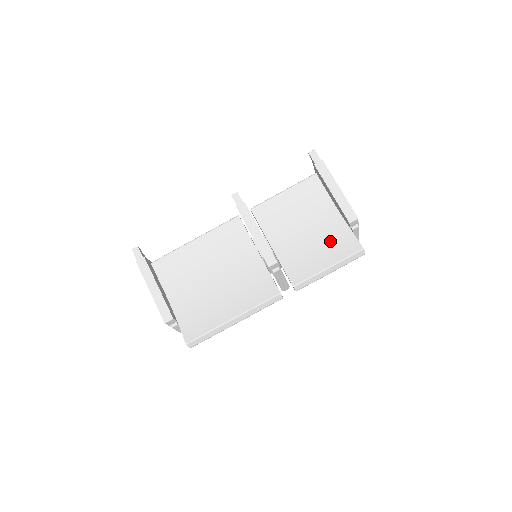
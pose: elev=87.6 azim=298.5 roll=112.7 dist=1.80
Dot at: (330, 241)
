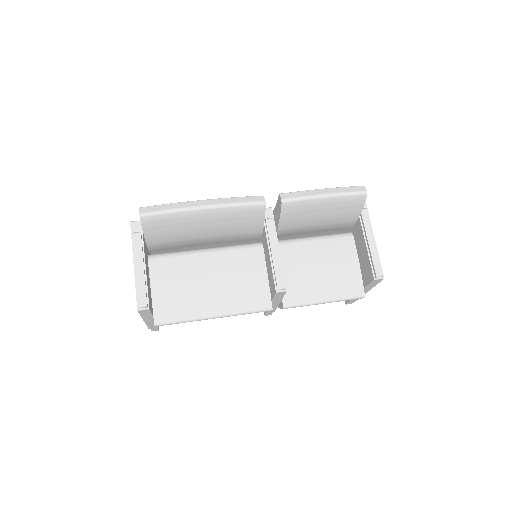
Dot at: occluded
